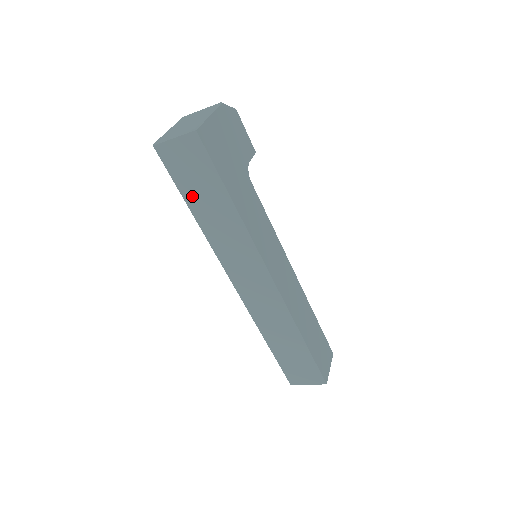
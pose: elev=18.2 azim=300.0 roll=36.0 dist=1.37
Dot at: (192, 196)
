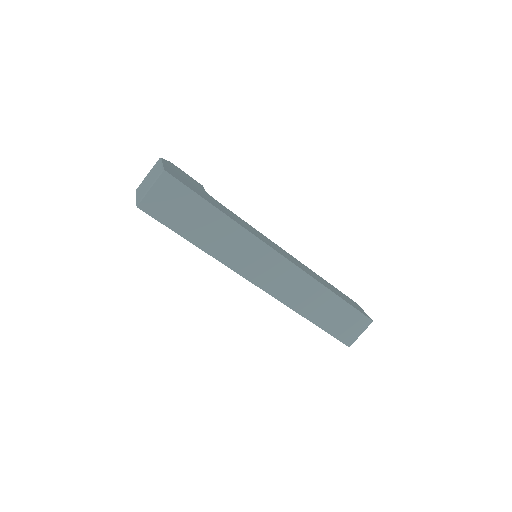
Dot at: (187, 229)
